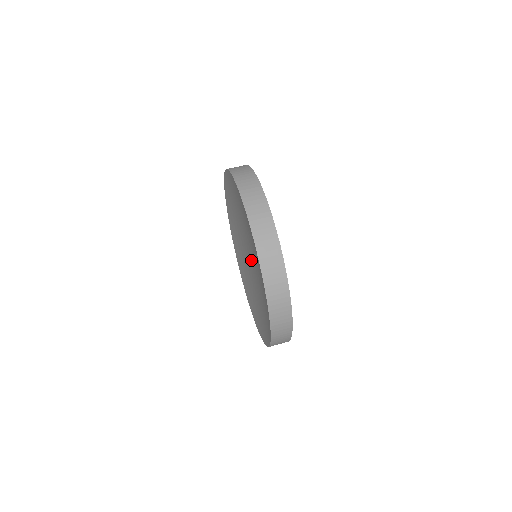
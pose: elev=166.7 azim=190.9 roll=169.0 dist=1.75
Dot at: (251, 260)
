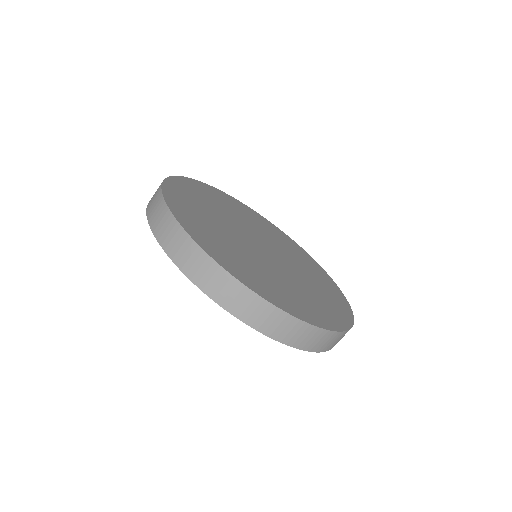
Dot at: occluded
